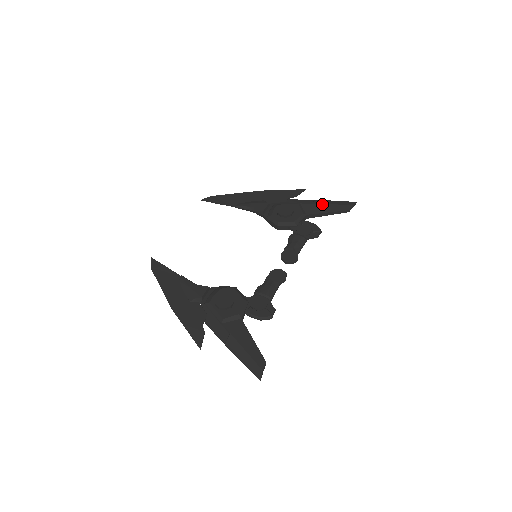
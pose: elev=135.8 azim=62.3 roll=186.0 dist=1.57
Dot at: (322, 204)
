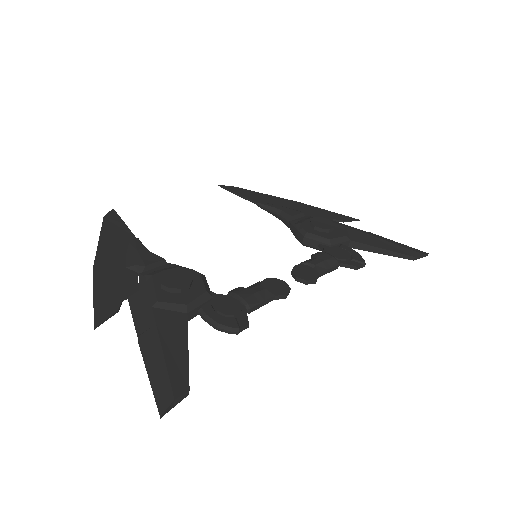
Dot at: (377, 237)
